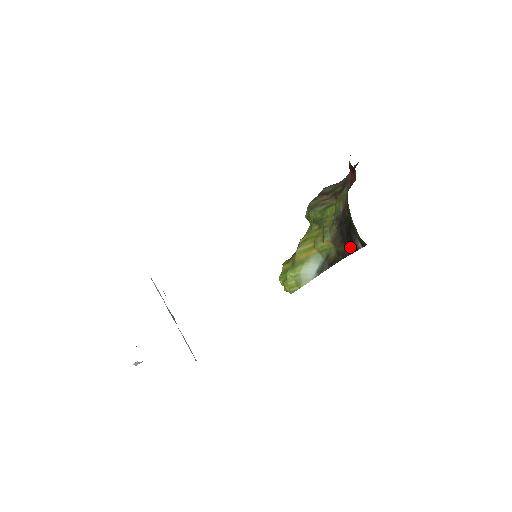
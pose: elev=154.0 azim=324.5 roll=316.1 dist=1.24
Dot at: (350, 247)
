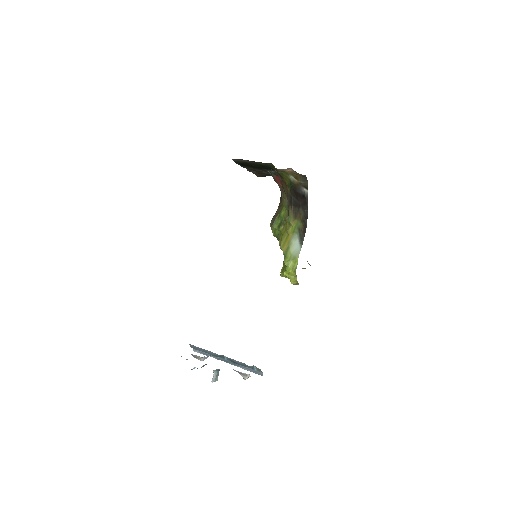
Dot at: (304, 202)
